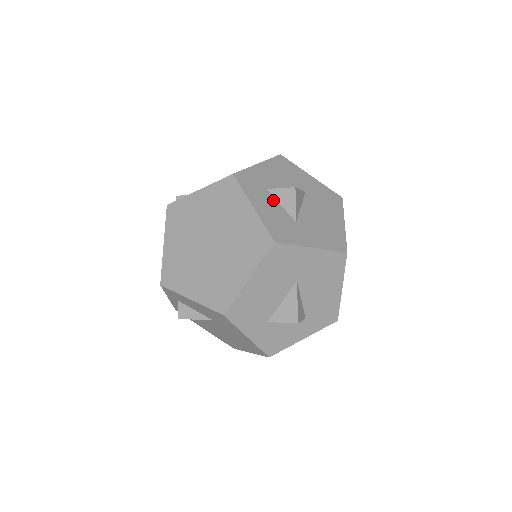
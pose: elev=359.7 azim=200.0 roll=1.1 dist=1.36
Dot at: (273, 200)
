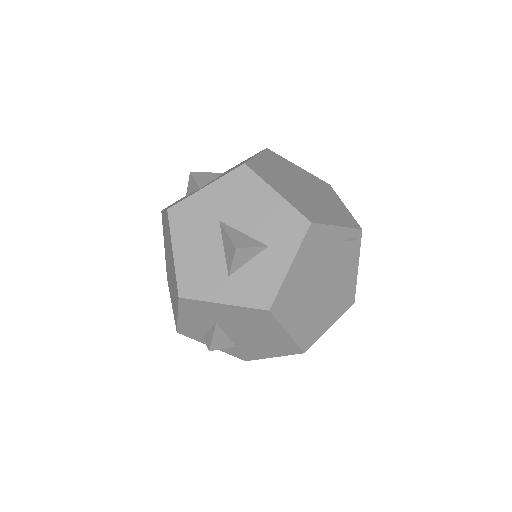
Dot at: occluded
